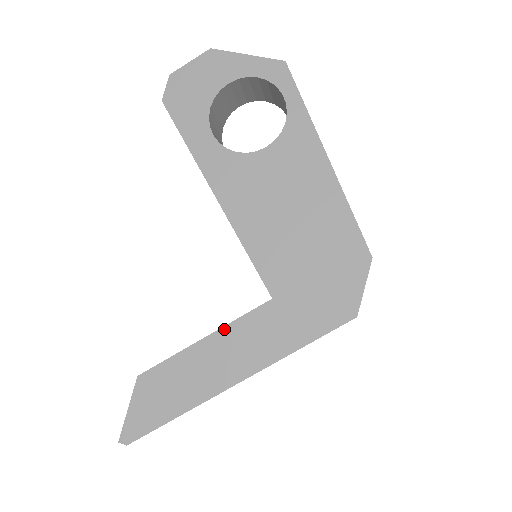
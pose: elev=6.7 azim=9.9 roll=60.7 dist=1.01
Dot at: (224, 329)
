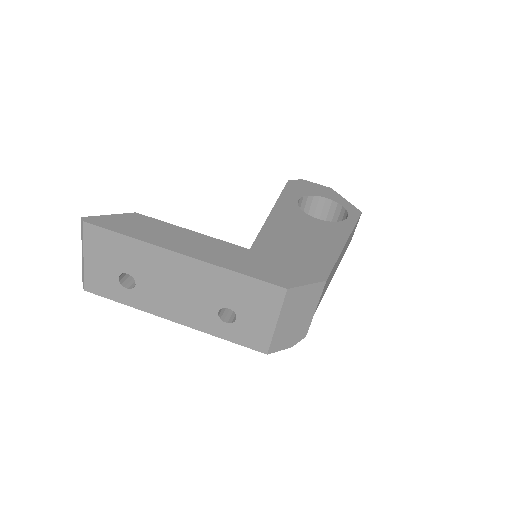
Dot at: (207, 237)
